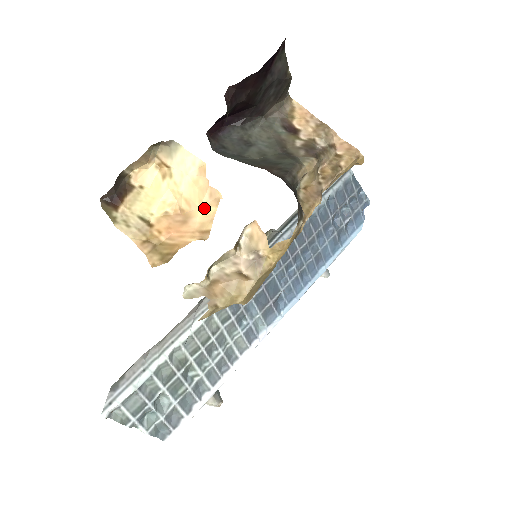
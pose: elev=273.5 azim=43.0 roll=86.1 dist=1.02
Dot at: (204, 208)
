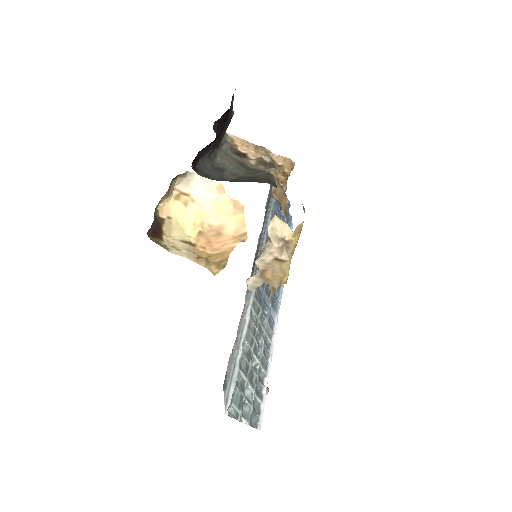
Dot at: (233, 218)
